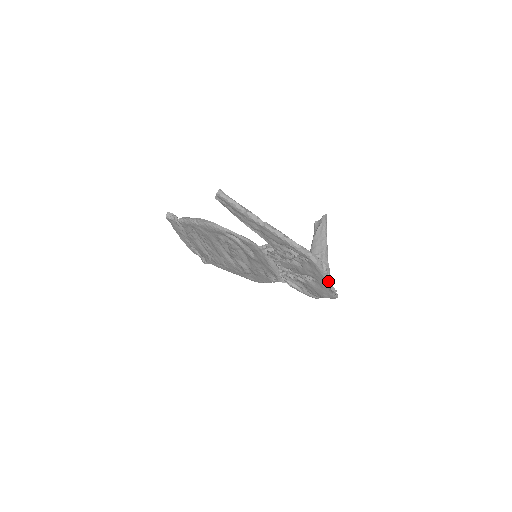
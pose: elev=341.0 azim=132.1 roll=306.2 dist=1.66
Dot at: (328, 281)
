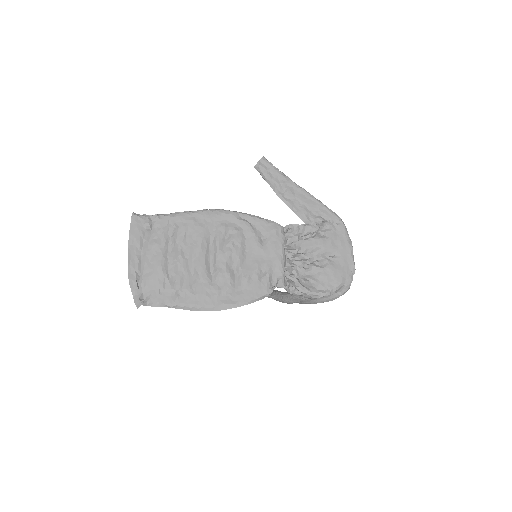
Dot at: (352, 251)
